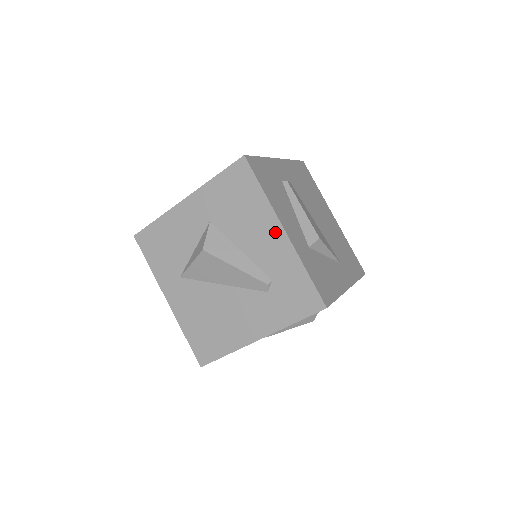
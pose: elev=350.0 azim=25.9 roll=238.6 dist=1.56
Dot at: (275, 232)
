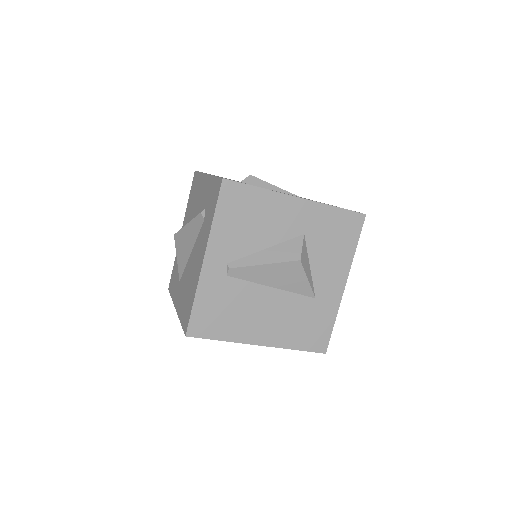
Dot at: (204, 182)
